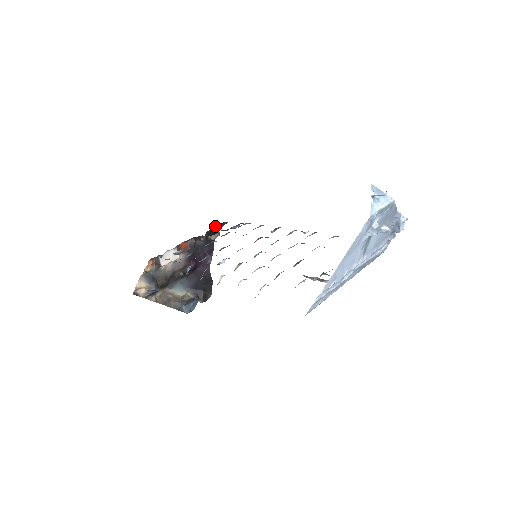
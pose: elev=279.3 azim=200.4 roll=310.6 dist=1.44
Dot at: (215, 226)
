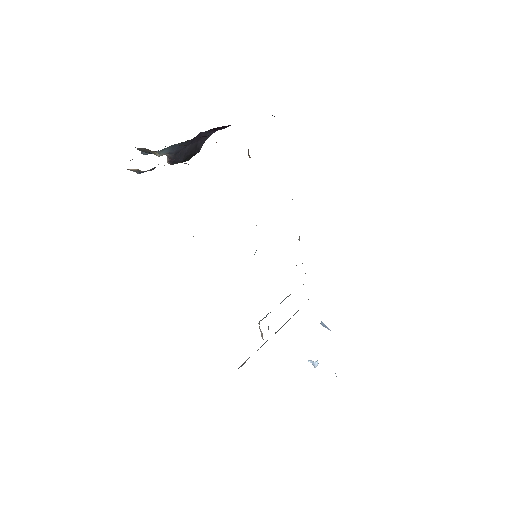
Dot at: occluded
